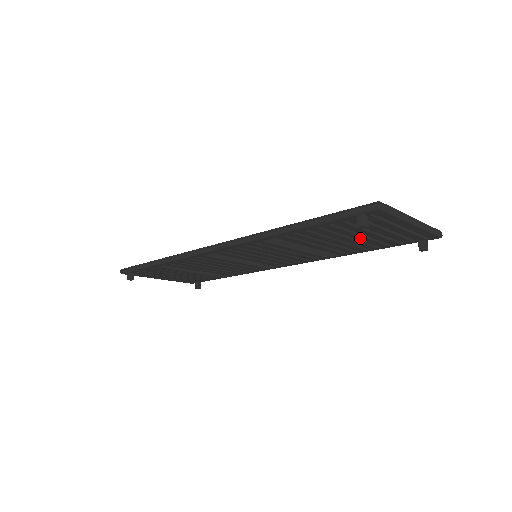
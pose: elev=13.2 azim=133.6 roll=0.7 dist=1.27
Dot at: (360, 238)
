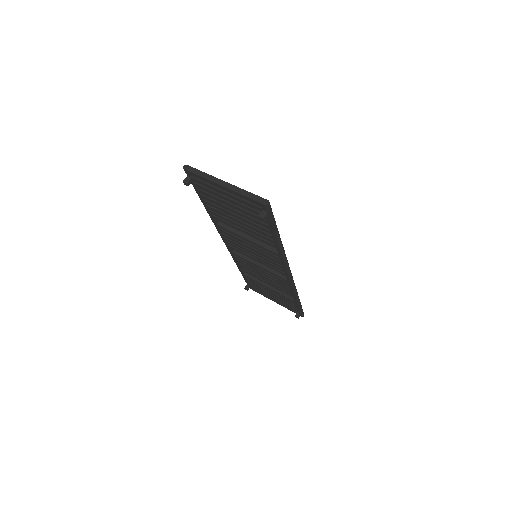
Dot at: (238, 213)
